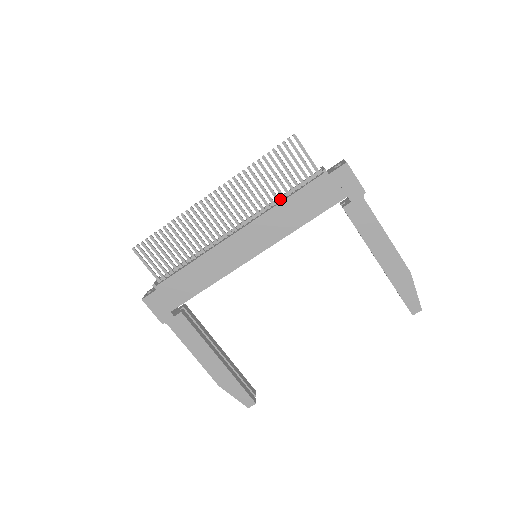
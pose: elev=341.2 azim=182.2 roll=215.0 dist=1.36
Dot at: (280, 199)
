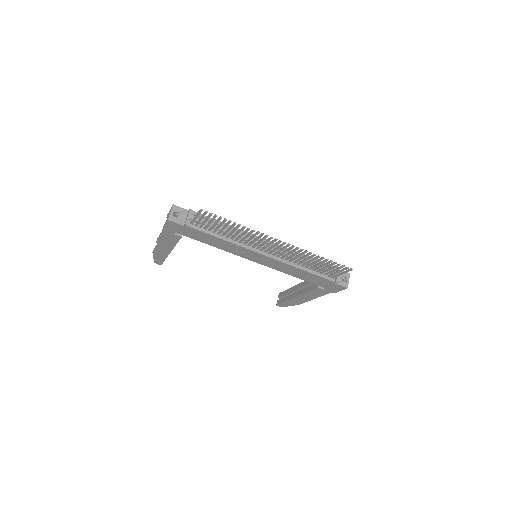
Dot at: occluded
